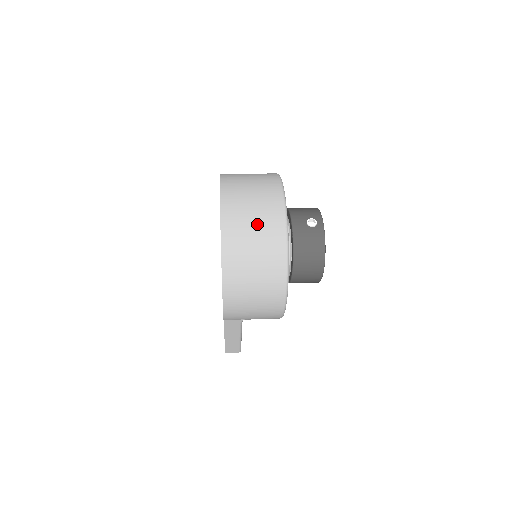
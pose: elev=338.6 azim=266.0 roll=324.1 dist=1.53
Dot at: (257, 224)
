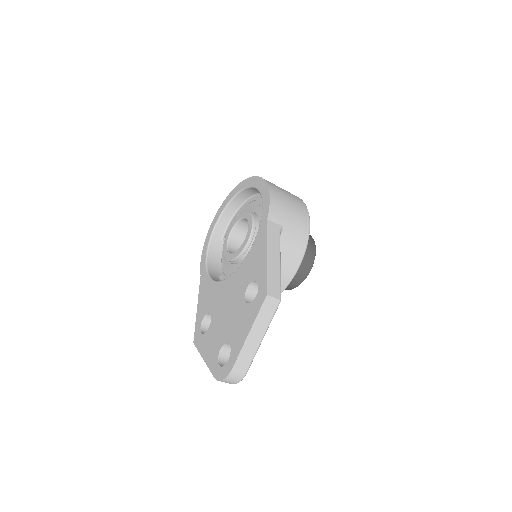
Dot at: occluded
